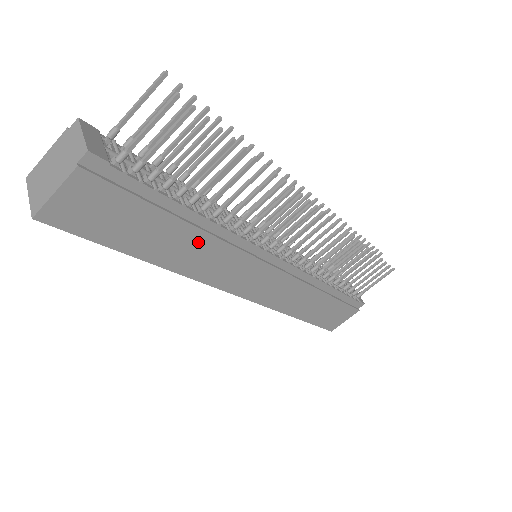
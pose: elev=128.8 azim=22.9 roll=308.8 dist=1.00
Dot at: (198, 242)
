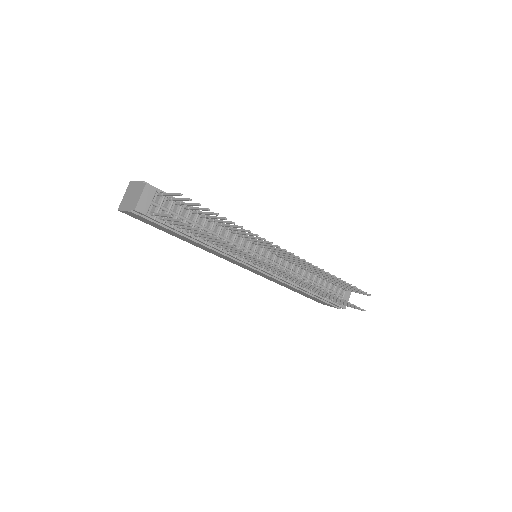
Dot at: (202, 246)
